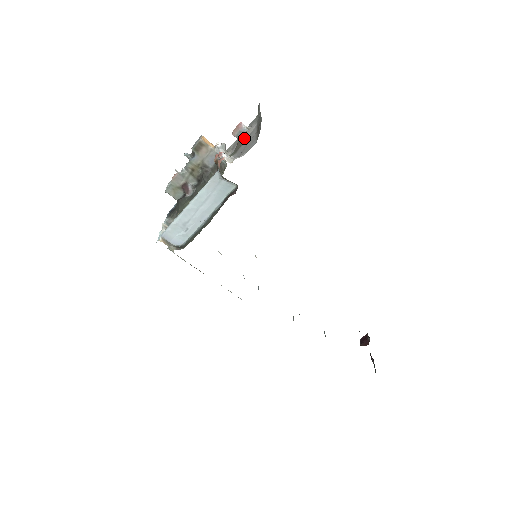
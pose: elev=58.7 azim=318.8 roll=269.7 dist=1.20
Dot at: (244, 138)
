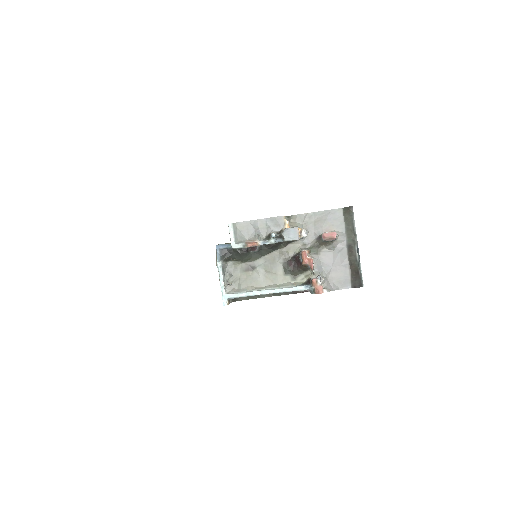
Dot at: (331, 248)
